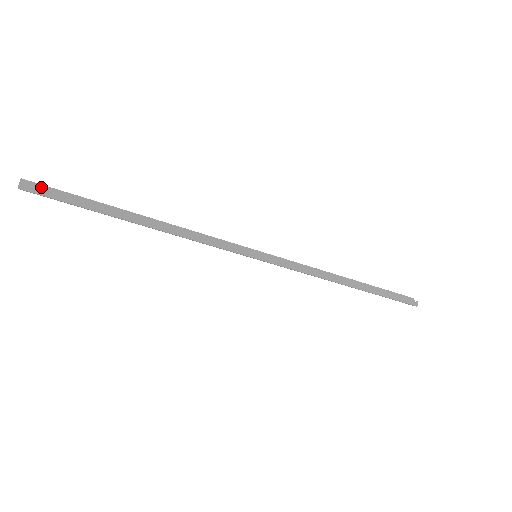
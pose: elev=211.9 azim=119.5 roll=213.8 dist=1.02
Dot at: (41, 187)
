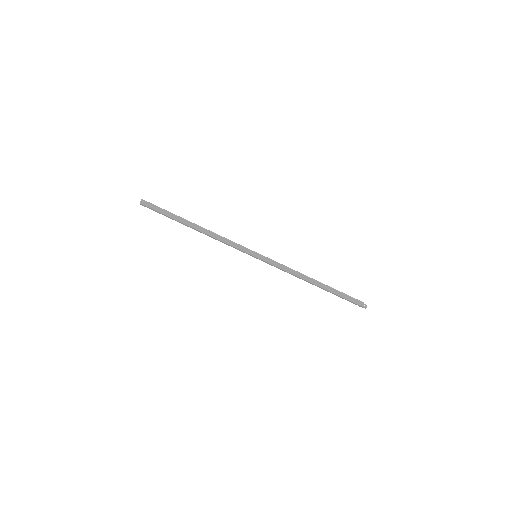
Dot at: (150, 204)
